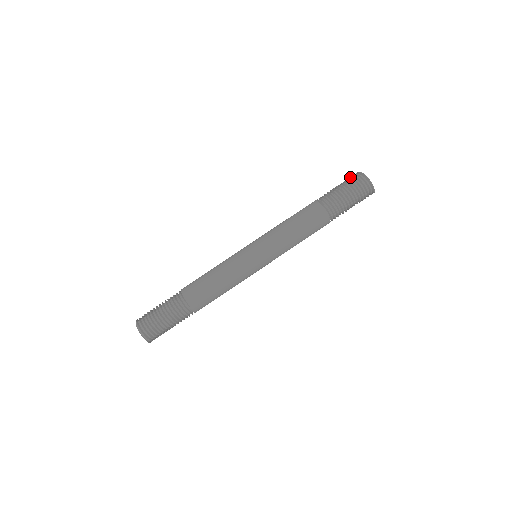
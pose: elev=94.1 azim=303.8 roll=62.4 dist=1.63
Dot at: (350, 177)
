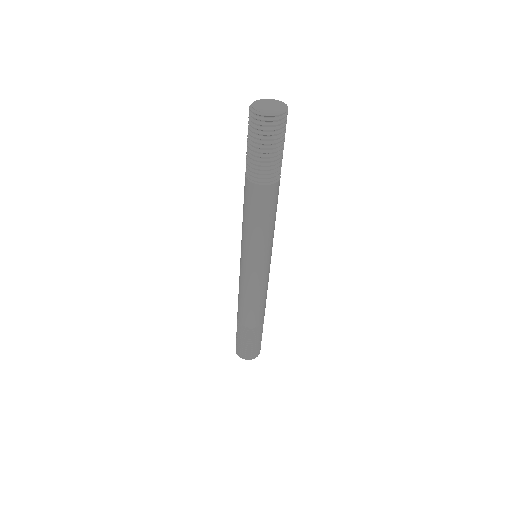
Dot at: (250, 126)
